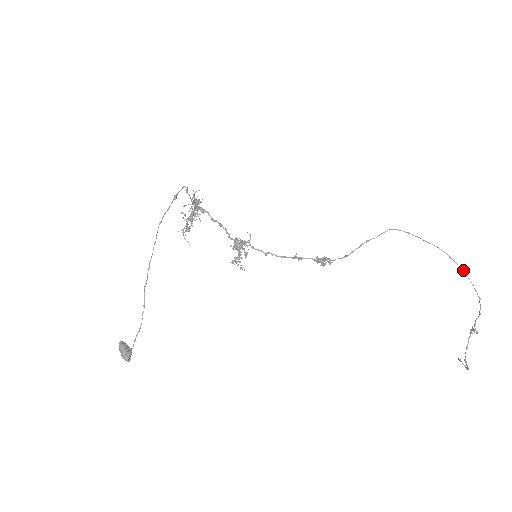
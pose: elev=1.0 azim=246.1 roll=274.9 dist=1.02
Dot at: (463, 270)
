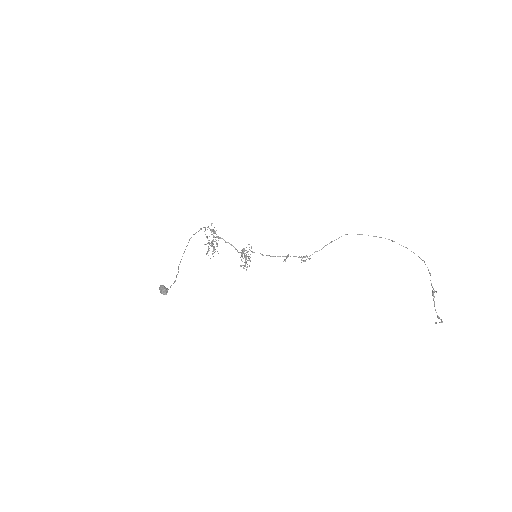
Dot at: occluded
